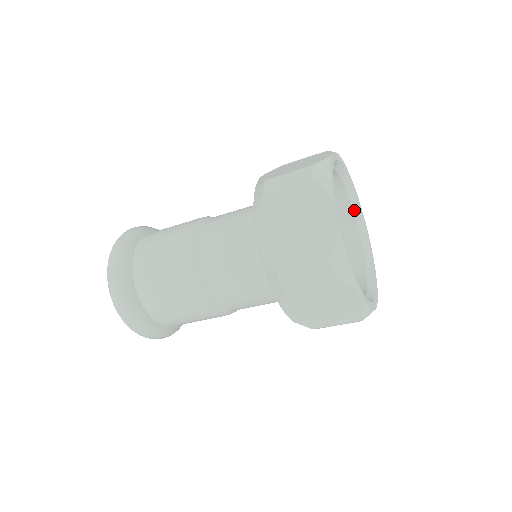
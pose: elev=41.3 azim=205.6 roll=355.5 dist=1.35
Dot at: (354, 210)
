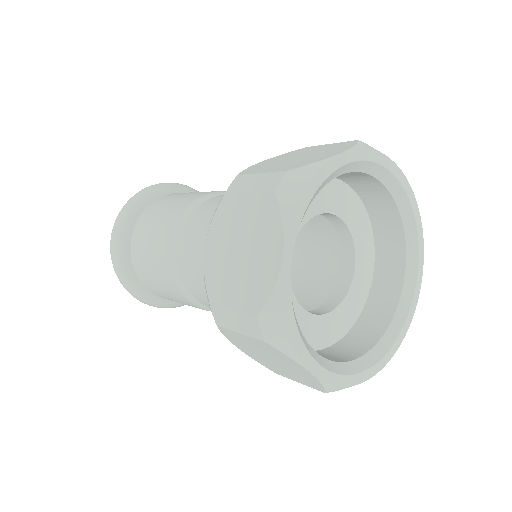
Dot at: (396, 312)
